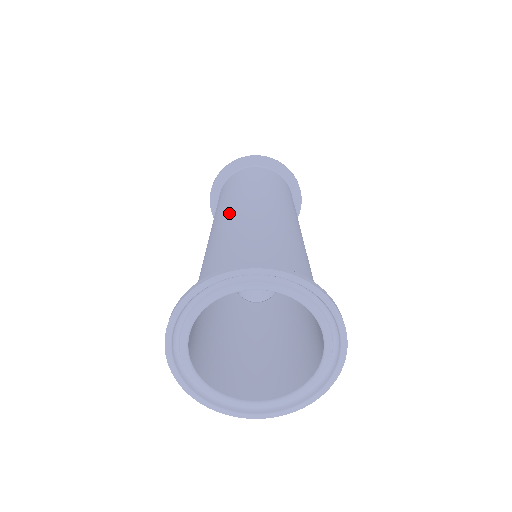
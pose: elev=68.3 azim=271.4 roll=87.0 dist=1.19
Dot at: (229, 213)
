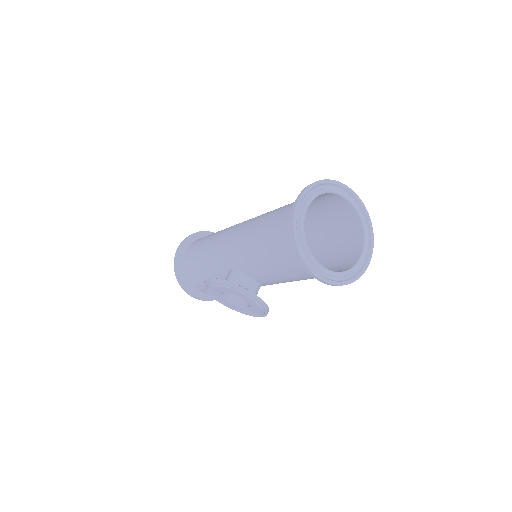
Dot at: occluded
